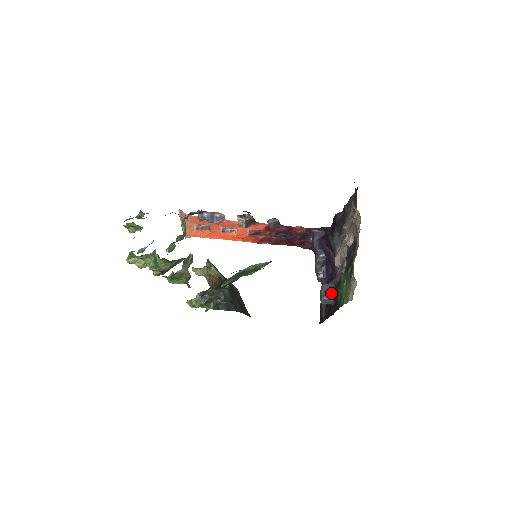
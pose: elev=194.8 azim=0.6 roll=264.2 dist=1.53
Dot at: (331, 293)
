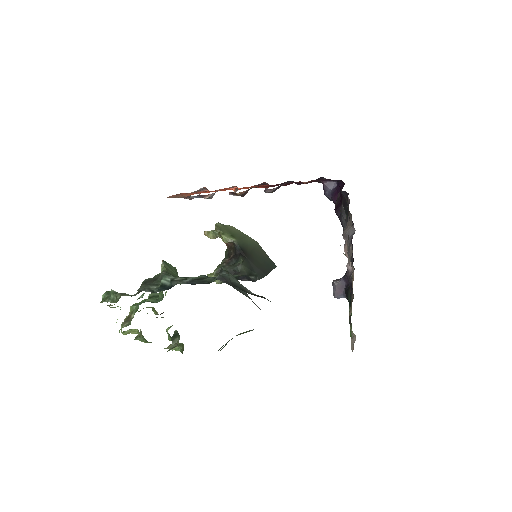
Dot at: (343, 292)
